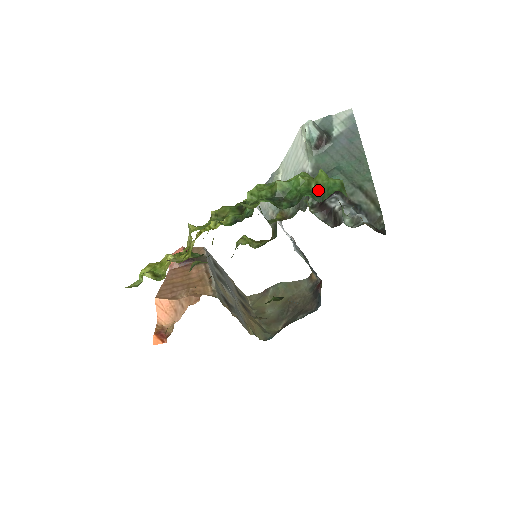
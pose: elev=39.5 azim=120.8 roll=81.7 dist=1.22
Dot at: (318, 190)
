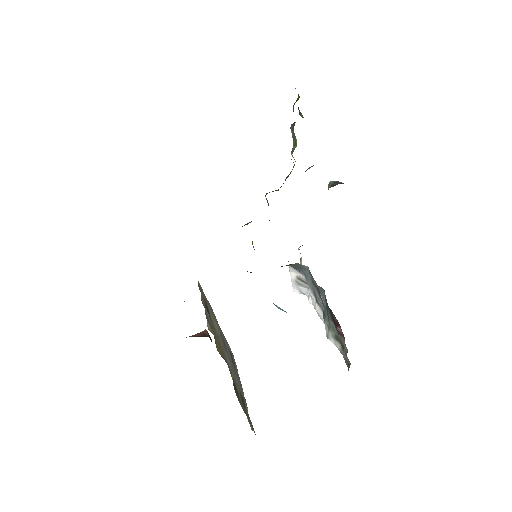
Dot at: occluded
